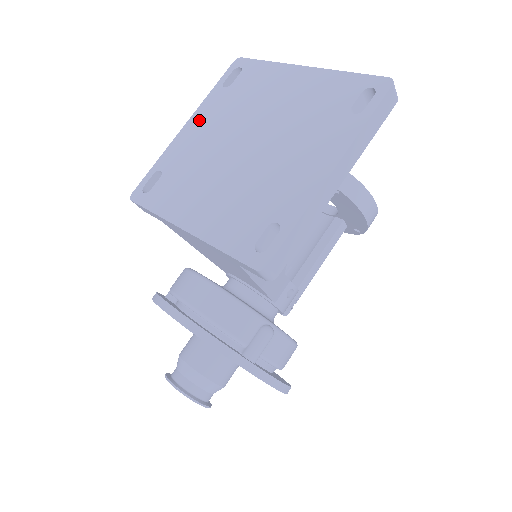
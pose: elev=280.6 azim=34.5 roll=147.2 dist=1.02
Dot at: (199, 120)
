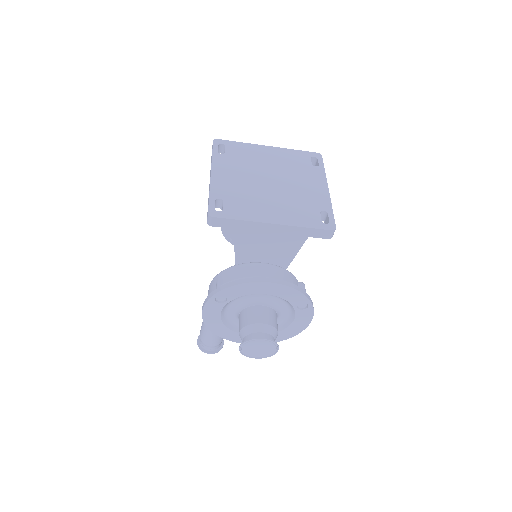
Dot at: (221, 171)
